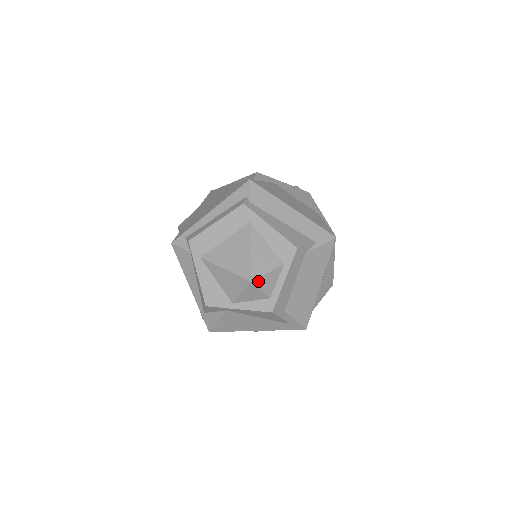
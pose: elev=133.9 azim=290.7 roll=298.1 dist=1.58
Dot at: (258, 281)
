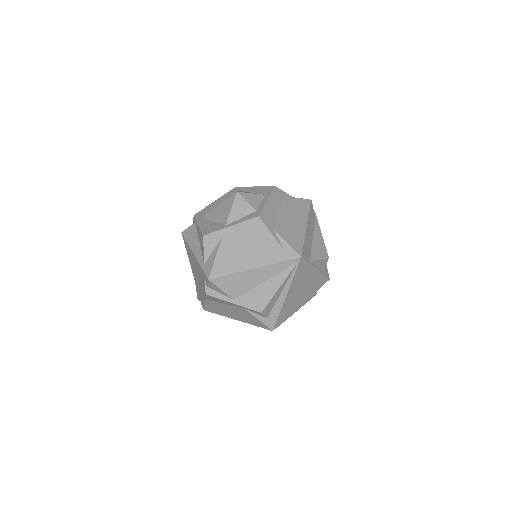
Dot at: (243, 195)
